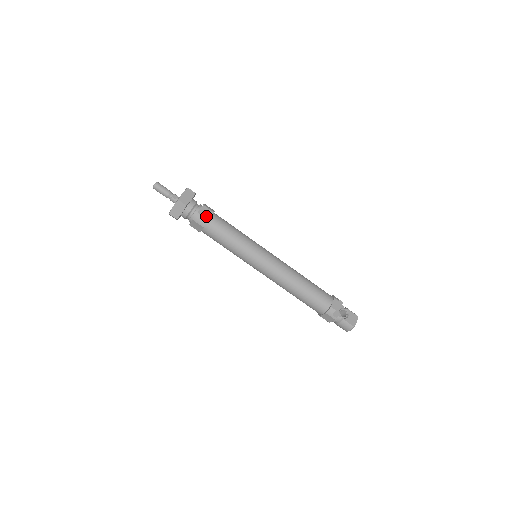
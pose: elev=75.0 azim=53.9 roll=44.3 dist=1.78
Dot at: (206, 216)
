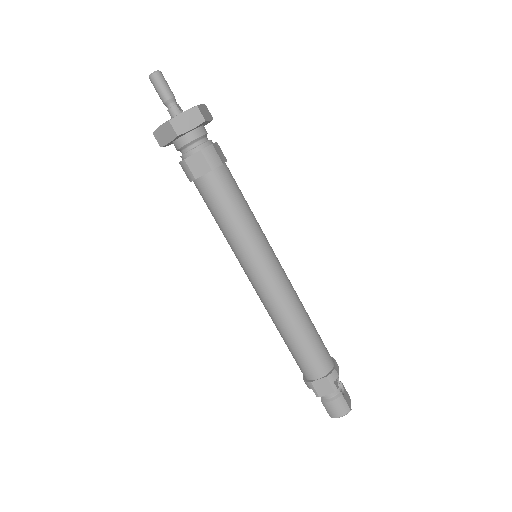
Dot at: (220, 156)
